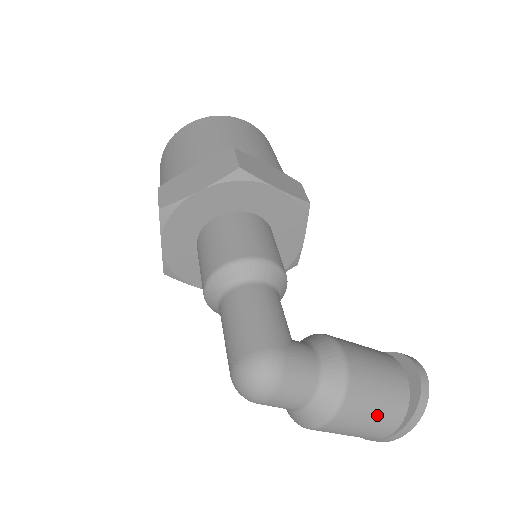
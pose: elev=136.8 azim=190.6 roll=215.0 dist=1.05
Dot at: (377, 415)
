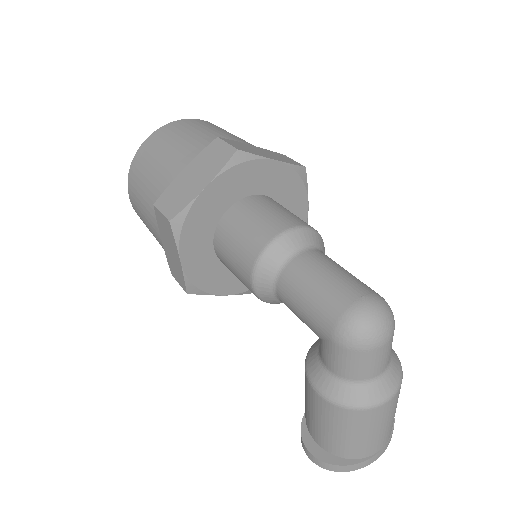
Dot at: (394, 415)
